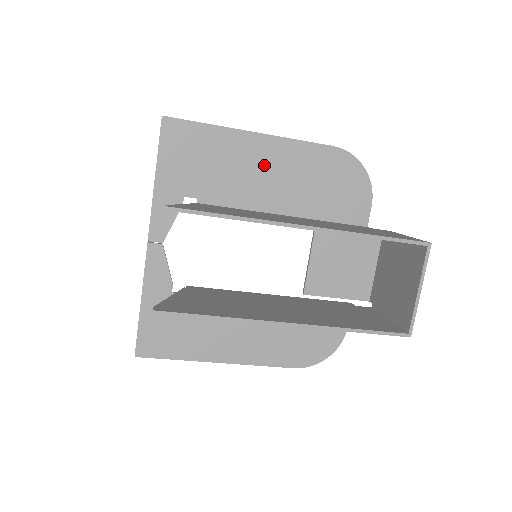
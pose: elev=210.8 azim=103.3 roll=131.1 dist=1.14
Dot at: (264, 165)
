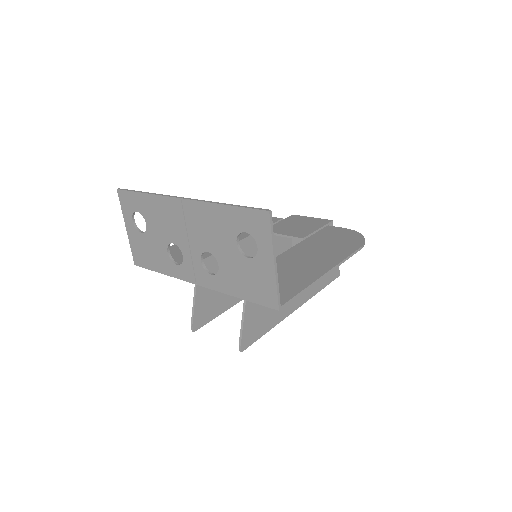
Dot at: occluded
